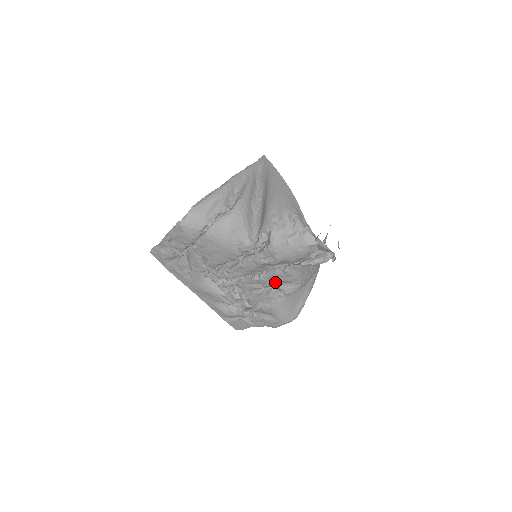
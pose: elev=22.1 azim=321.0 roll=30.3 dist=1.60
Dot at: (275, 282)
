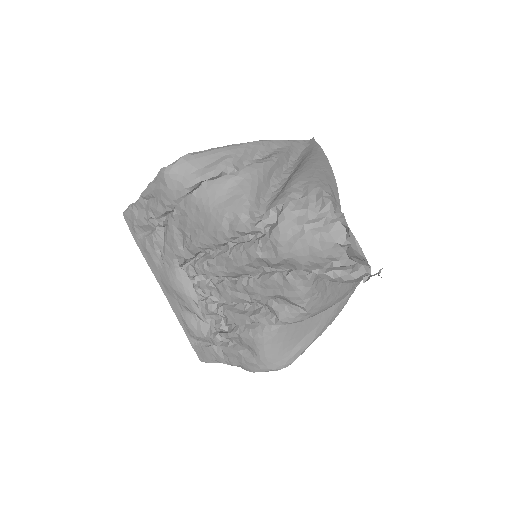
Dot at: (268, 295)
